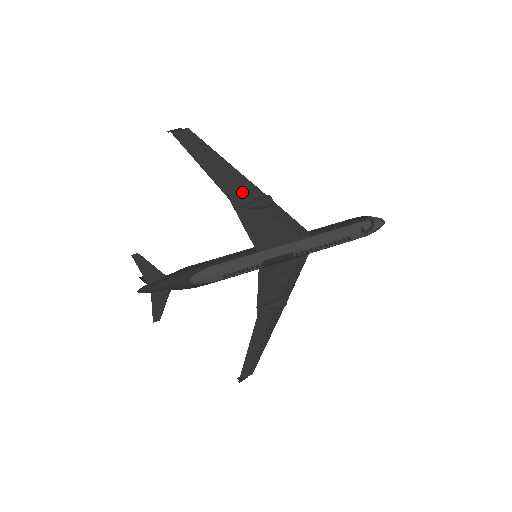
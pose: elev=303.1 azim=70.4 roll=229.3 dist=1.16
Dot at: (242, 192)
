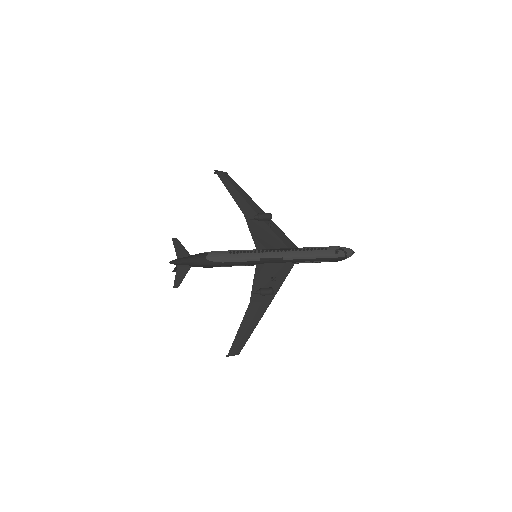
Dot at: (253, 211)
